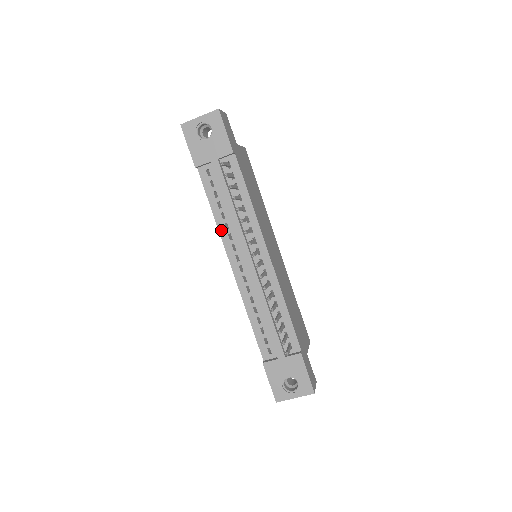
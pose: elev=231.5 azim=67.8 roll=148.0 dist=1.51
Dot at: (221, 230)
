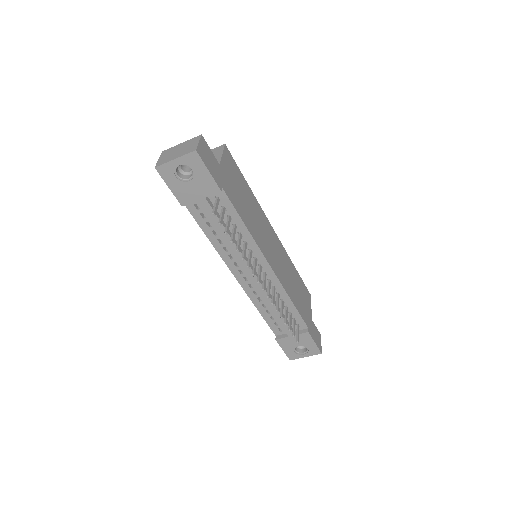
Dot at: (220, 252)
